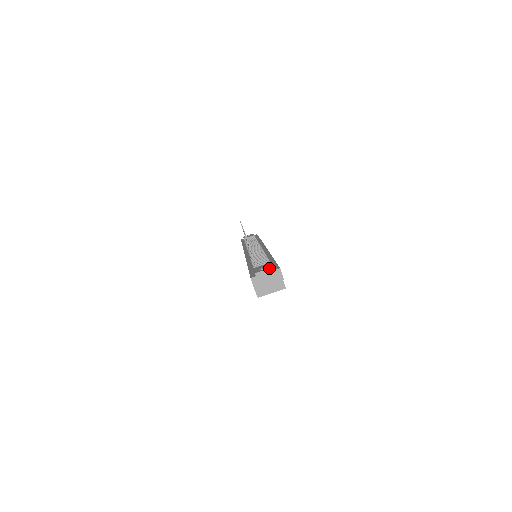
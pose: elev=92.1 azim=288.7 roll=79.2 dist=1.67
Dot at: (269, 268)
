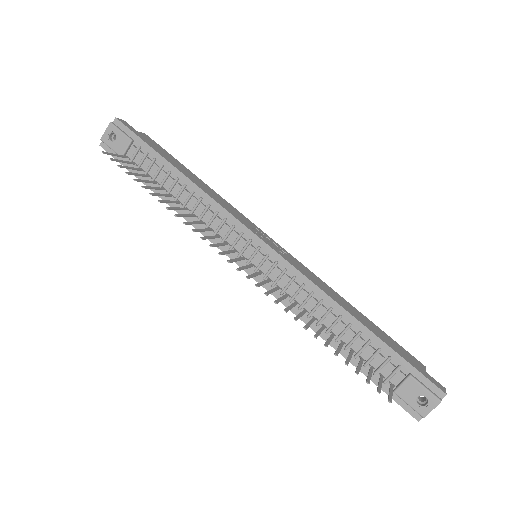
Dot at: occluded
